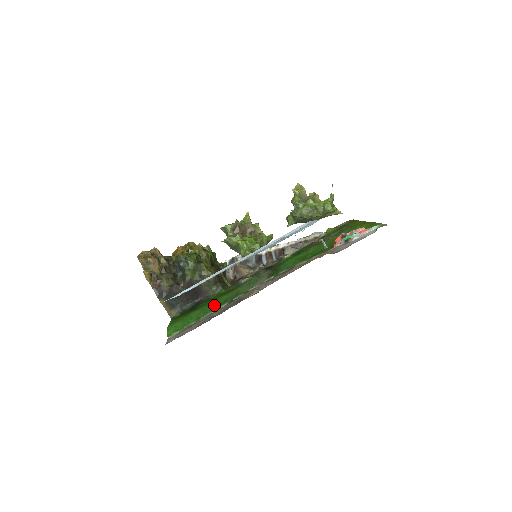
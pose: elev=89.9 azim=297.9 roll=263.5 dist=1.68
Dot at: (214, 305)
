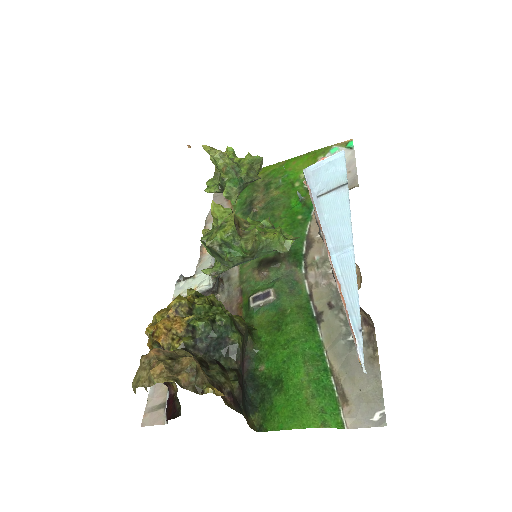
Dot at: (310, 342)
